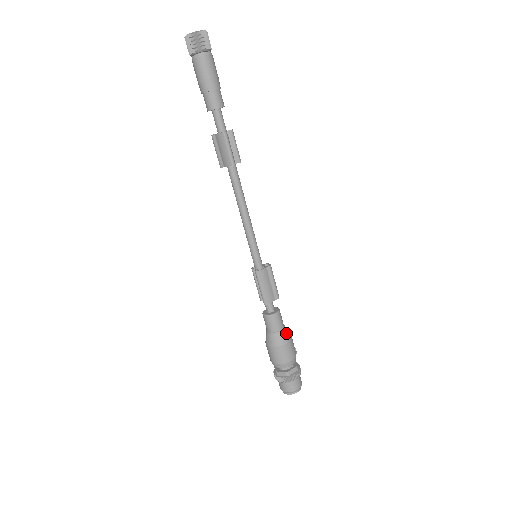
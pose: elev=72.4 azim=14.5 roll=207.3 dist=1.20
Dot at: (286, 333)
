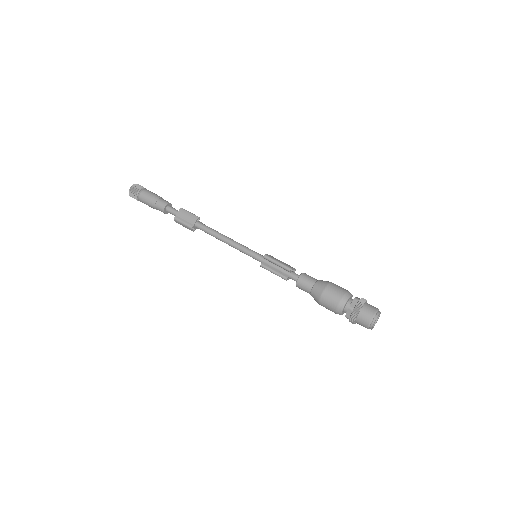
Dot at: occluded
